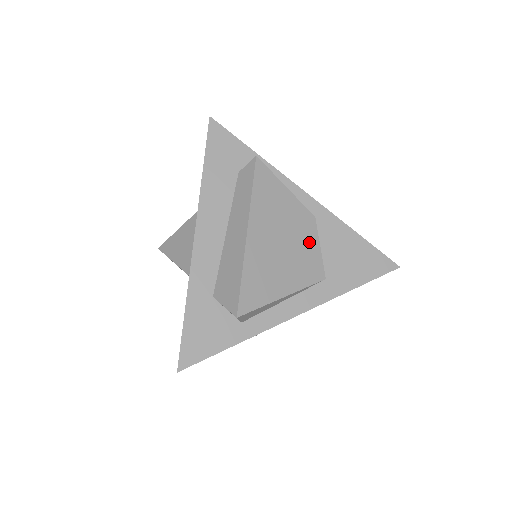
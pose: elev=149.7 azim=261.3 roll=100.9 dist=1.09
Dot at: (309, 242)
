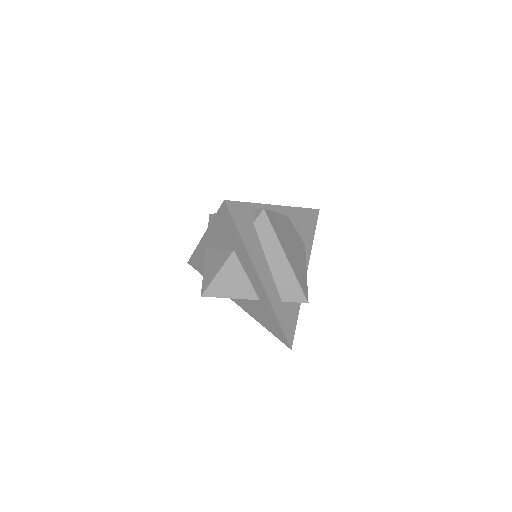
Dot at: (294, 233)
